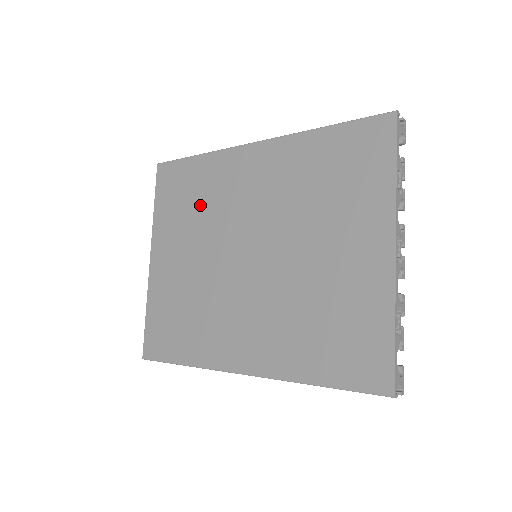
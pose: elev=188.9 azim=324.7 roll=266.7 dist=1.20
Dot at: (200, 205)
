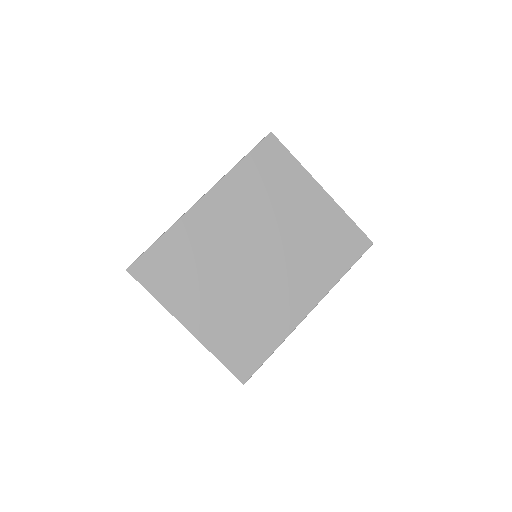
Dot at: (196, 262)
